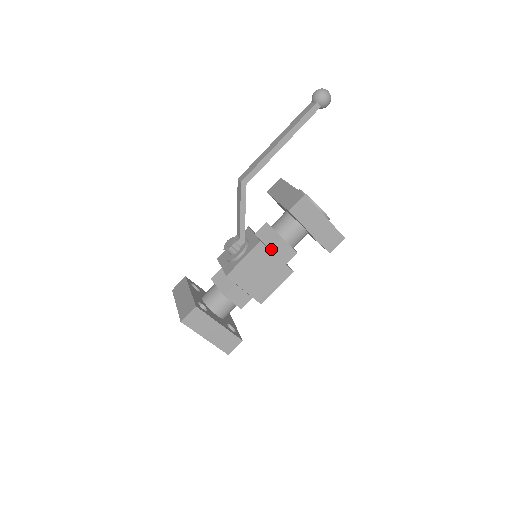
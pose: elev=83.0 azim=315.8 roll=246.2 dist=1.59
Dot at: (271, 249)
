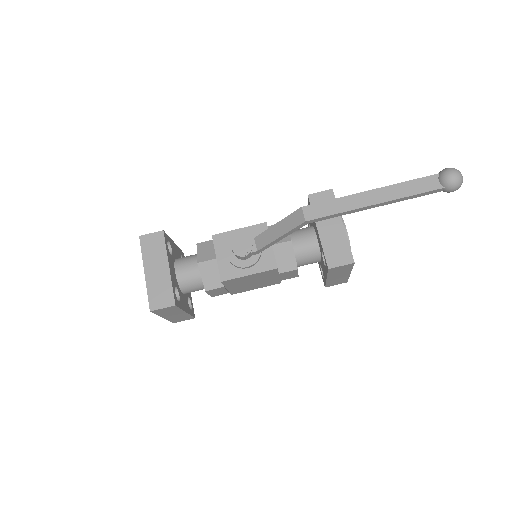
Dot at: (280, 273)
